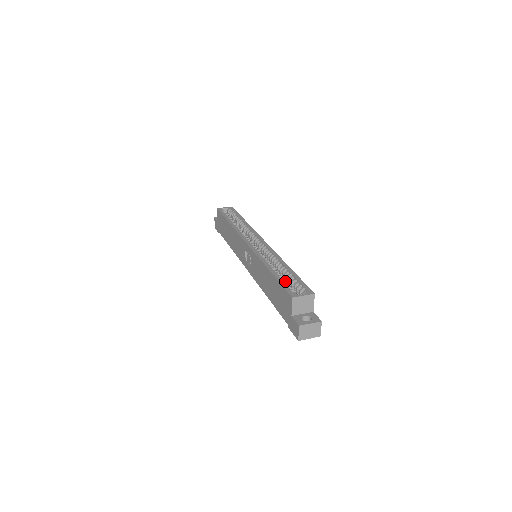
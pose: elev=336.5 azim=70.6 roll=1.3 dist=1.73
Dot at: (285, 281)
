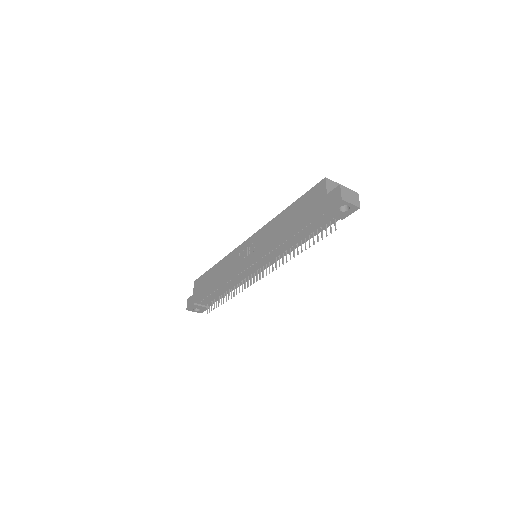
Dot at: occluded
